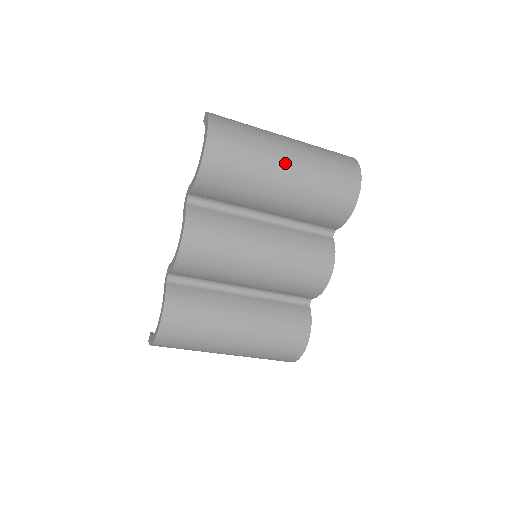
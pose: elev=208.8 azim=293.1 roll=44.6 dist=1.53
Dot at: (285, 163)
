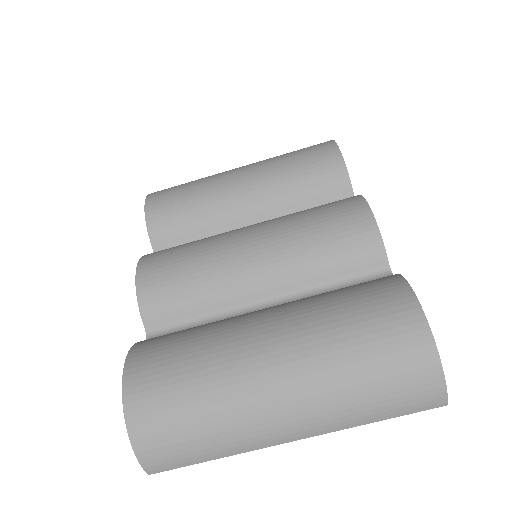
Dot at: (234, 169)
